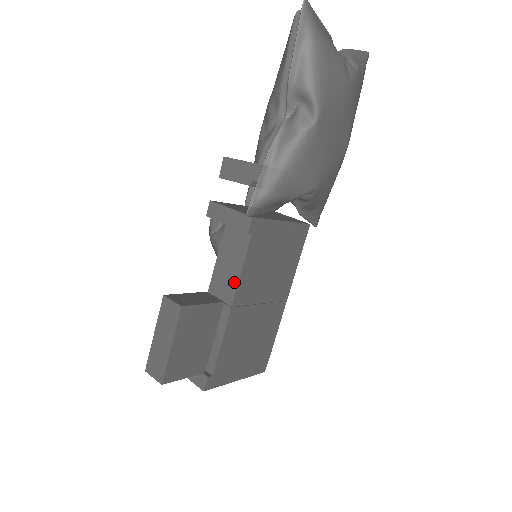
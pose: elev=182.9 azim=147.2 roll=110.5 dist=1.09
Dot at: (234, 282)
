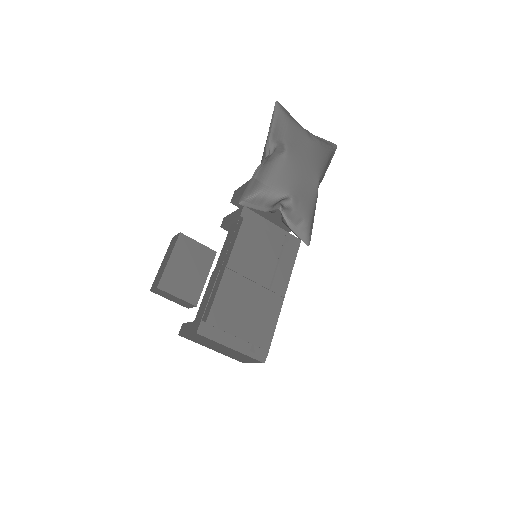
Dot at: (230, 251)
